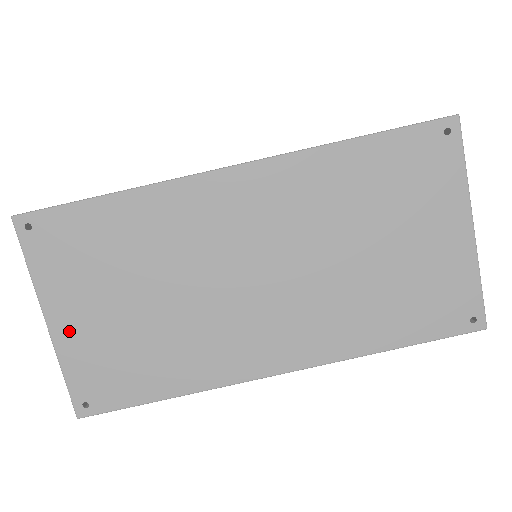
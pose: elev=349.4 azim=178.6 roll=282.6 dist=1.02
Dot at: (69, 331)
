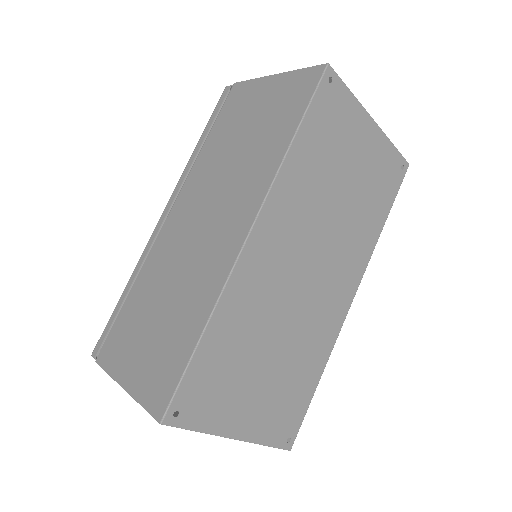
Dot at: (249, 425)
